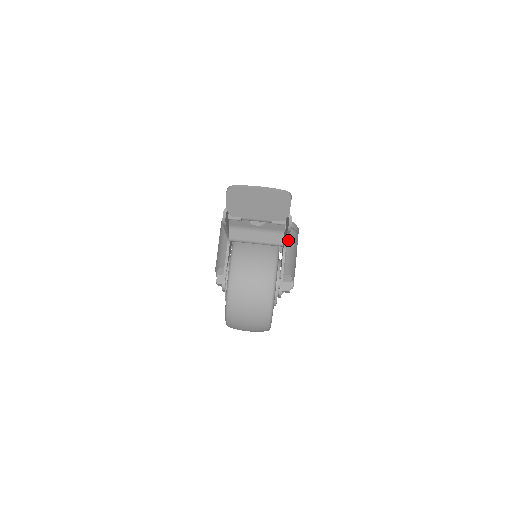
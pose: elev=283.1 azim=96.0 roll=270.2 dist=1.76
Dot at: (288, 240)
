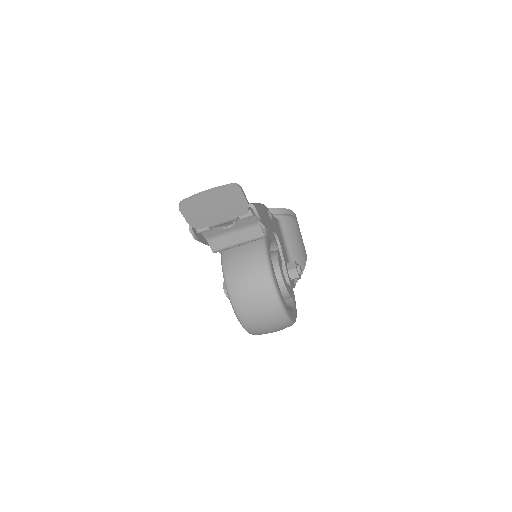
Dot at: (283, 228)
